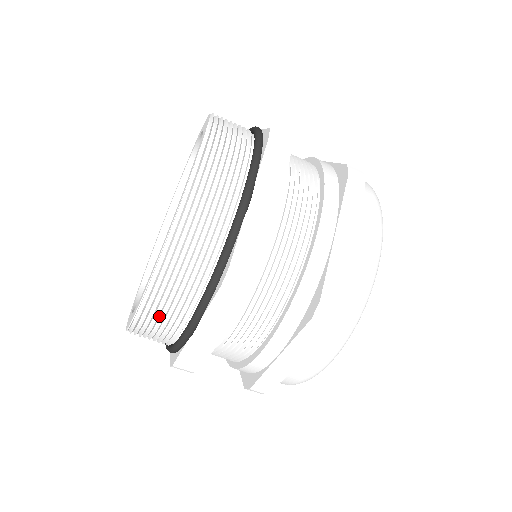
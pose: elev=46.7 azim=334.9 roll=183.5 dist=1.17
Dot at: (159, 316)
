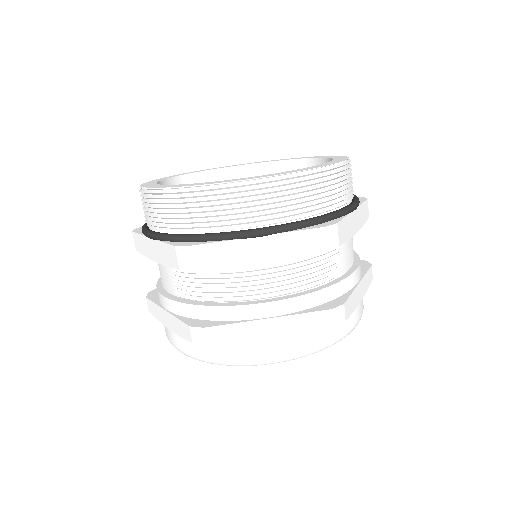
Dot at: (247, 201)
